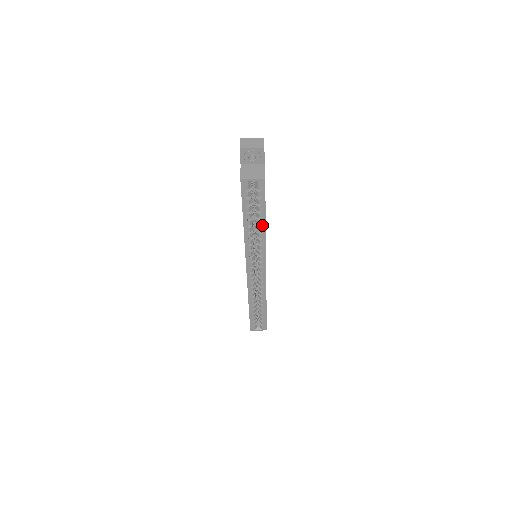
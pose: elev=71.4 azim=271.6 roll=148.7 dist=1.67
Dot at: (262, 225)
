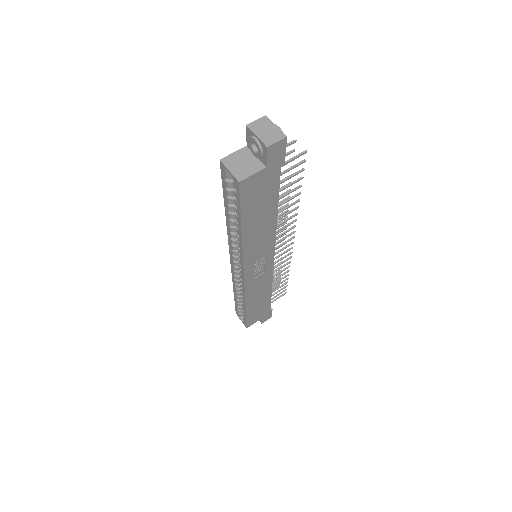
Dot at: (239, 230)
